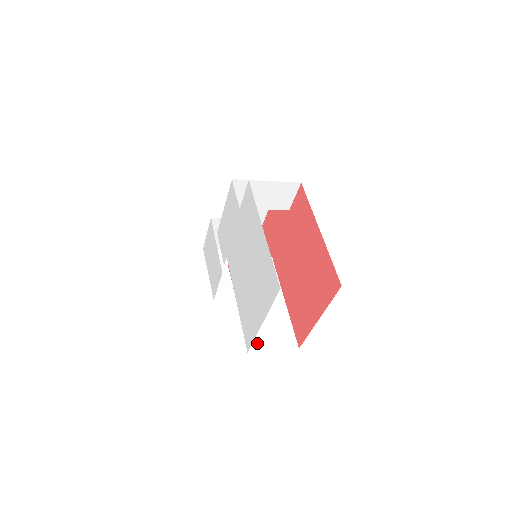
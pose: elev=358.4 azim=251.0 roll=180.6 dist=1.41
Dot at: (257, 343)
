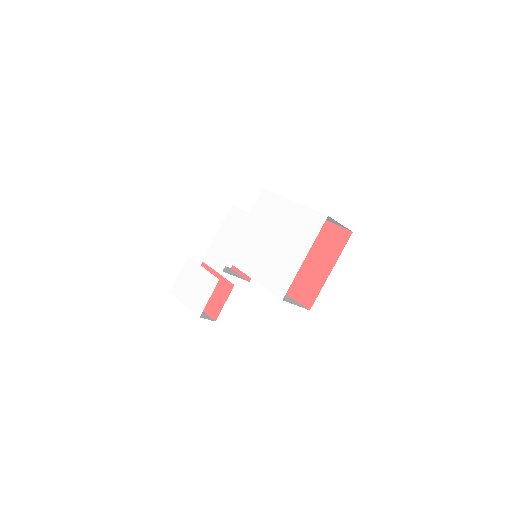
Dot at: (284, 299)
